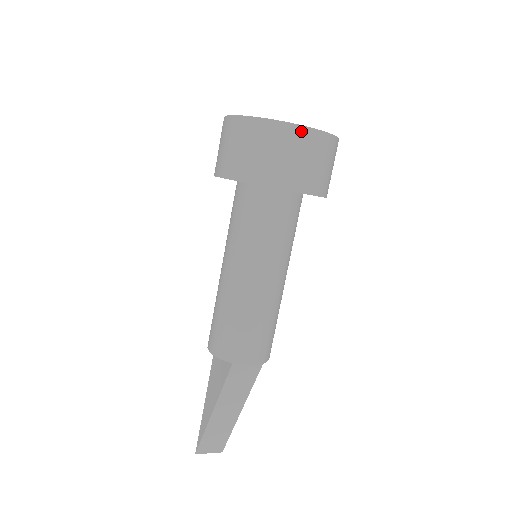
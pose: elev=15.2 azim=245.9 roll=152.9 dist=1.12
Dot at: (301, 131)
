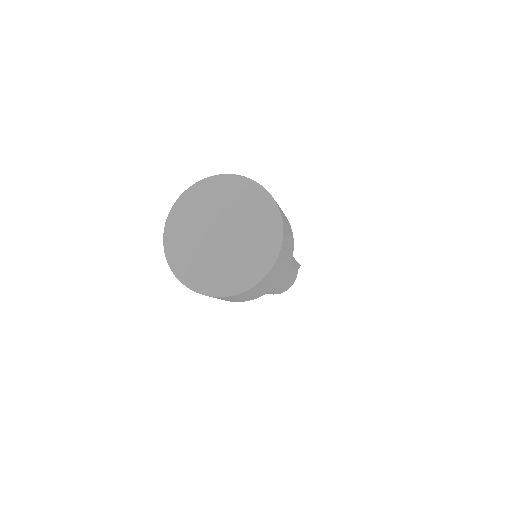
Dot at: (214, 297)
